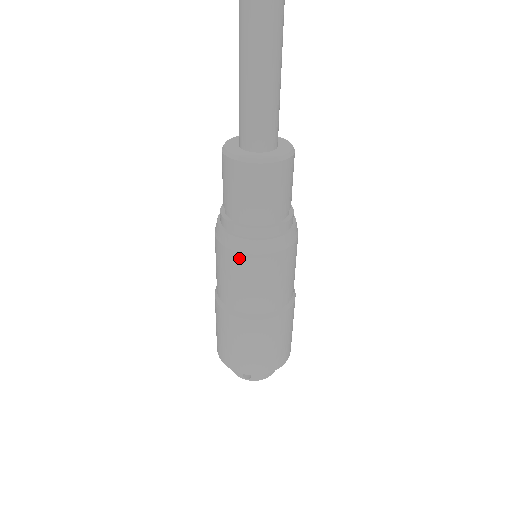
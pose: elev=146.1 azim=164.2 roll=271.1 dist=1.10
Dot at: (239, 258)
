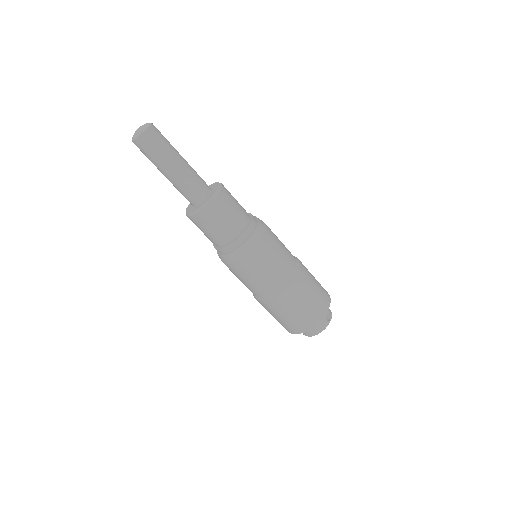
Dot at: (264, 242)
